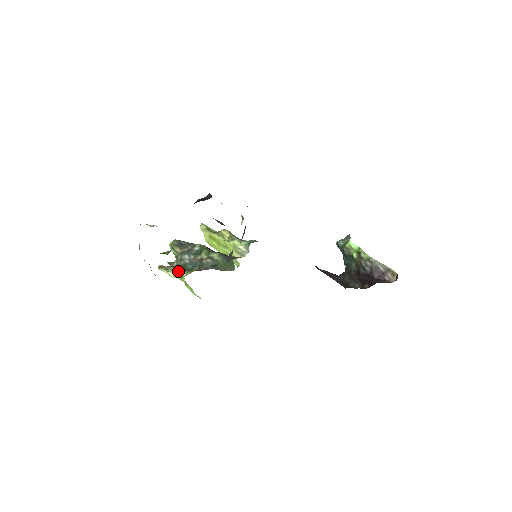
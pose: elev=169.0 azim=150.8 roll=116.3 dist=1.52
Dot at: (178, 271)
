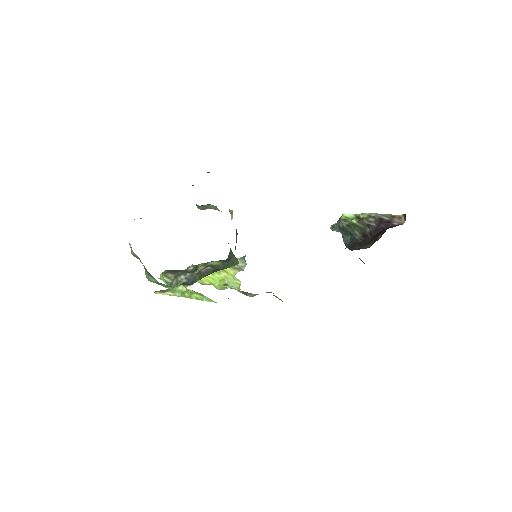
Dot at: (177, 289)
